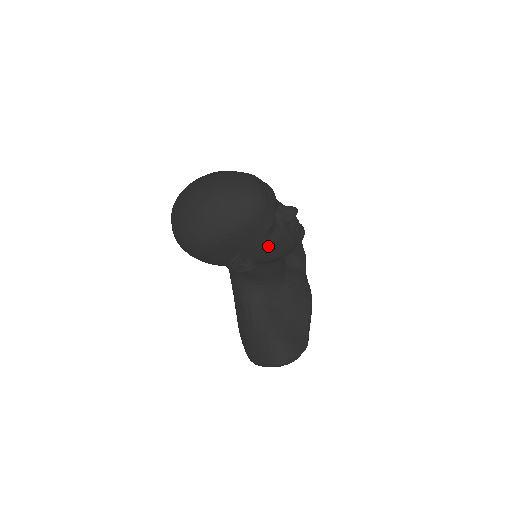
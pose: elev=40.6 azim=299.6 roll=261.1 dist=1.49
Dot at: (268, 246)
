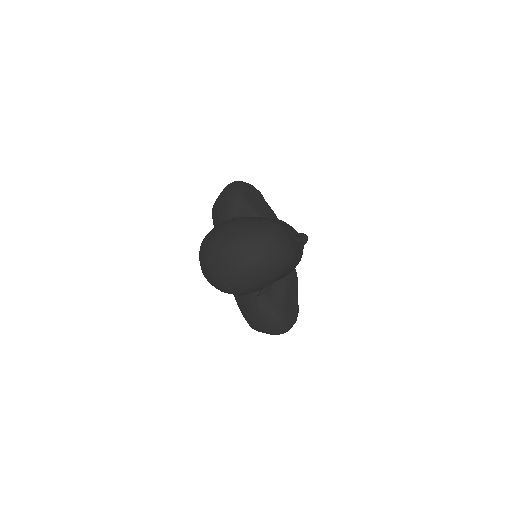
Dot at: occluded
